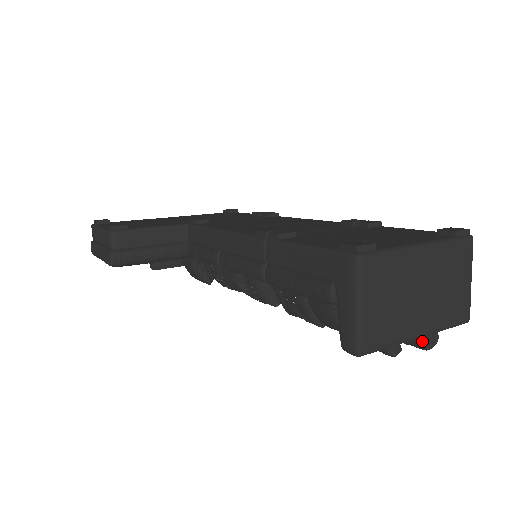
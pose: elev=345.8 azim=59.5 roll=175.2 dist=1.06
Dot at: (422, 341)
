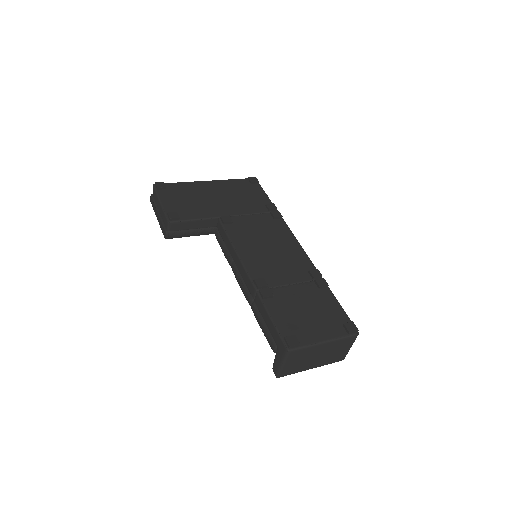
Dot at: occluded
